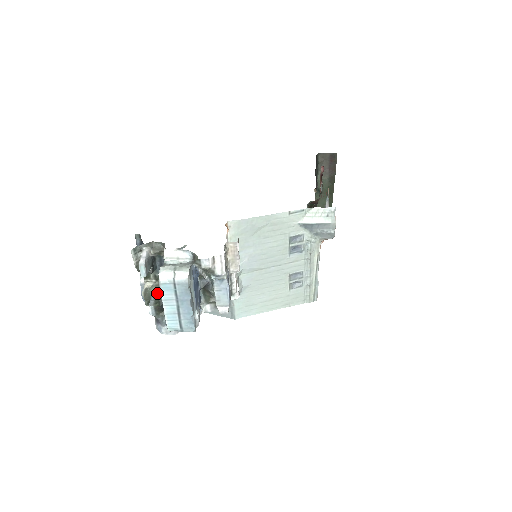
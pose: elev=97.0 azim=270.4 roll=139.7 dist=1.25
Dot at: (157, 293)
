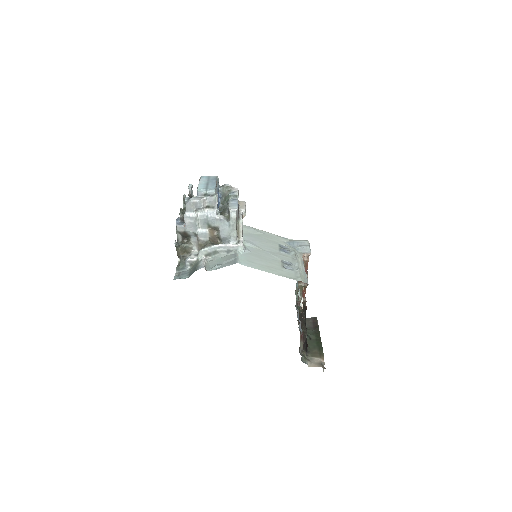
Dot at: occluded
